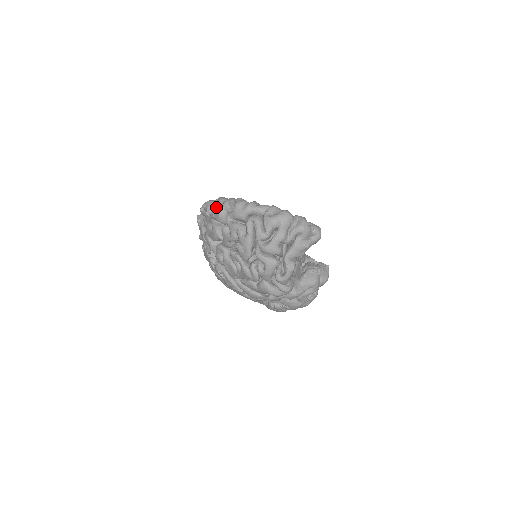
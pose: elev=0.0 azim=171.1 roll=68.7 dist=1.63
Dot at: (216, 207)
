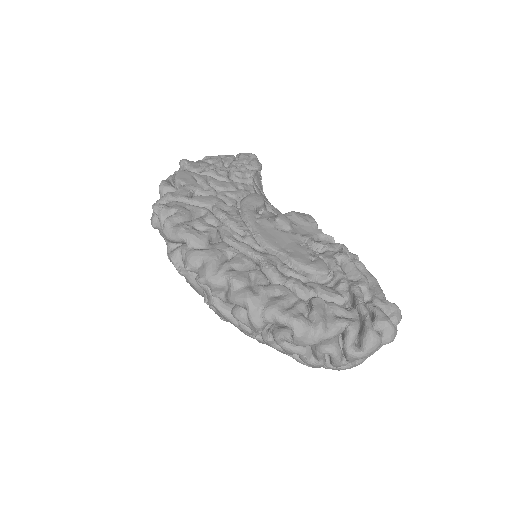
Dot at: (251, 323)
